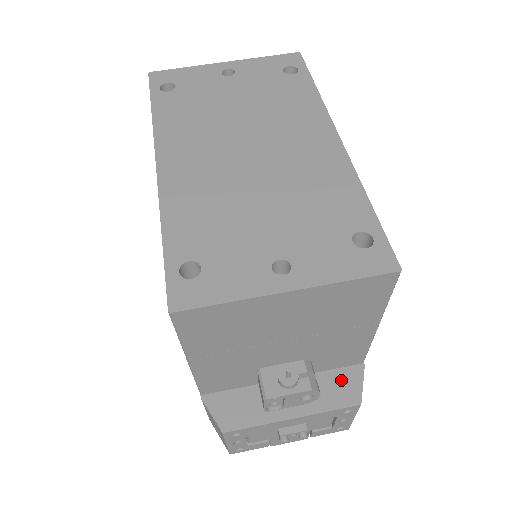
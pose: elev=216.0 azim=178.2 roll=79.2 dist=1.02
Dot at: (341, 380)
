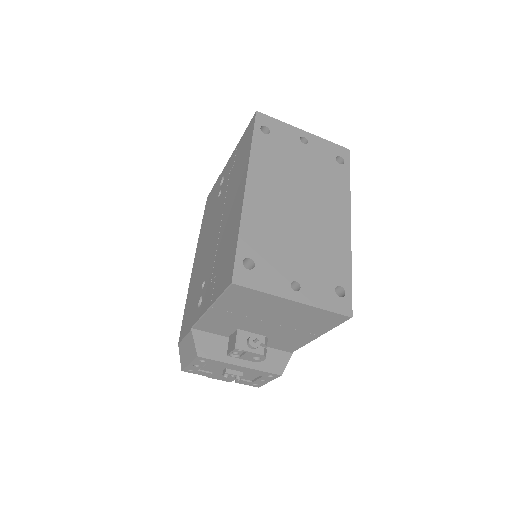
Dot at: (276, 357)
